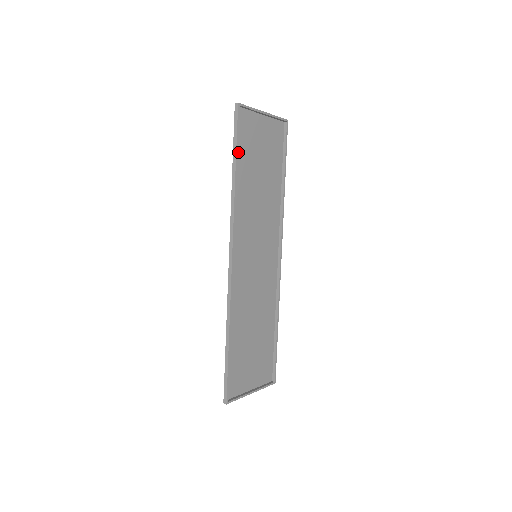
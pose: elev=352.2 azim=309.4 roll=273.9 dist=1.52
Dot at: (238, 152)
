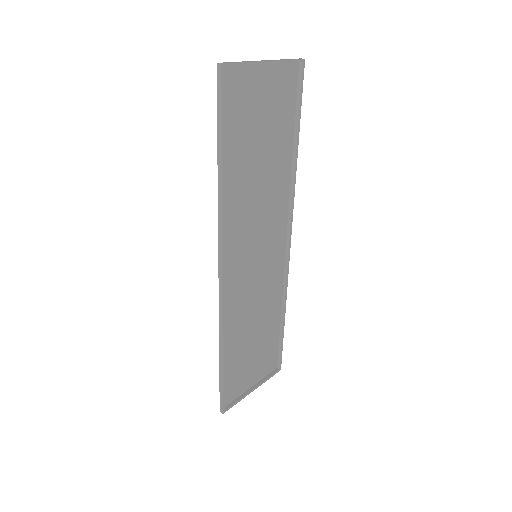
Dot at: (225, 136)
